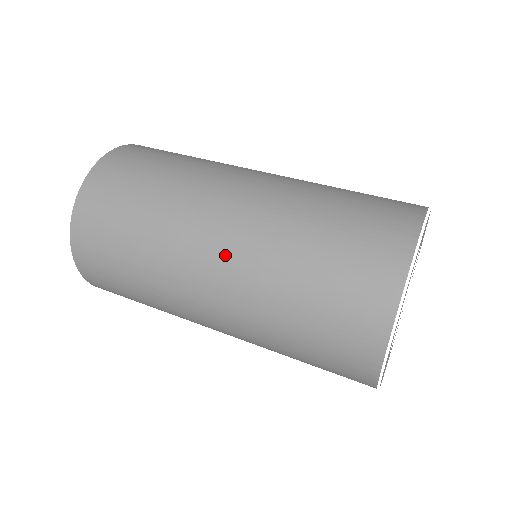
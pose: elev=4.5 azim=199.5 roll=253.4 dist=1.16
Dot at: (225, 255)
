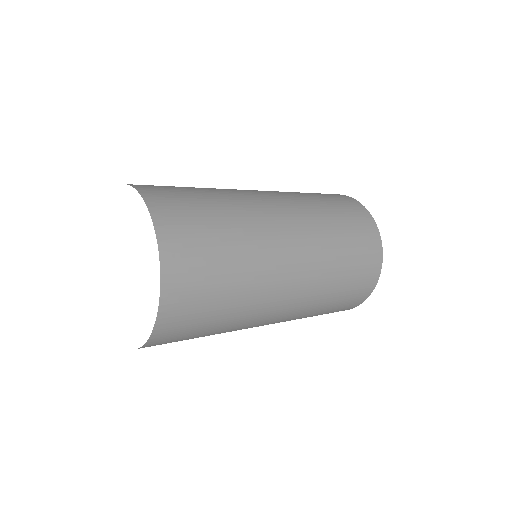
Dot at: (291, 217)
